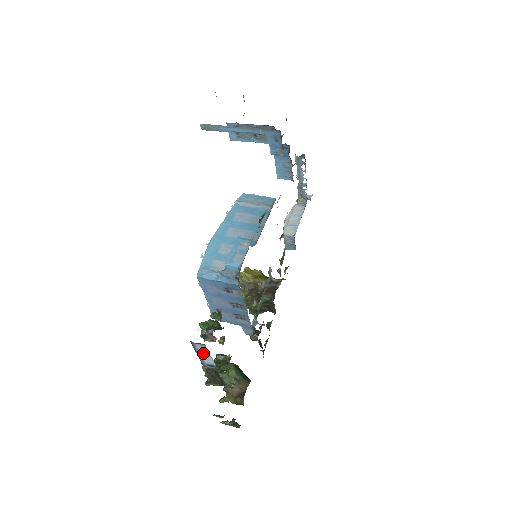
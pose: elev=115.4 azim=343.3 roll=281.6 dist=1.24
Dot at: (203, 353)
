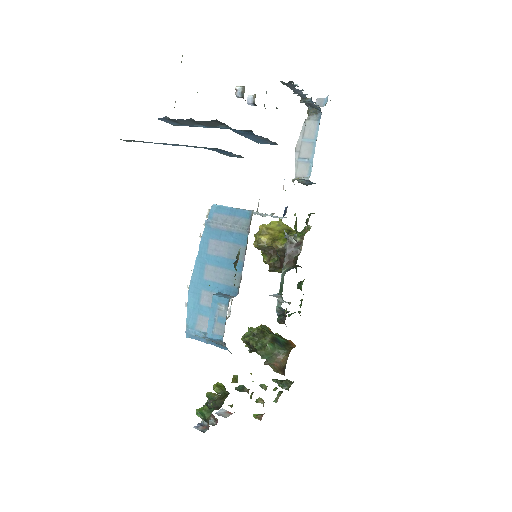
Dot at: occluded
